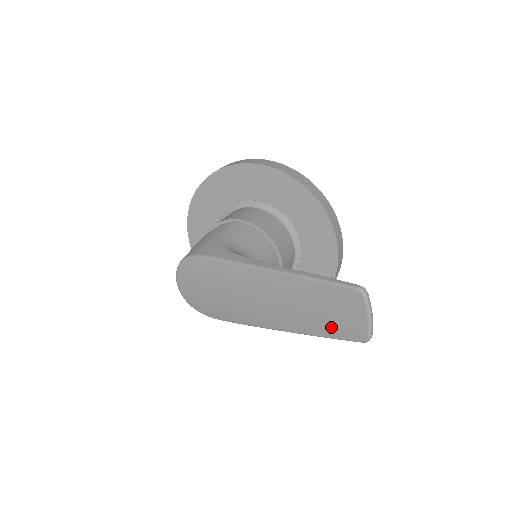
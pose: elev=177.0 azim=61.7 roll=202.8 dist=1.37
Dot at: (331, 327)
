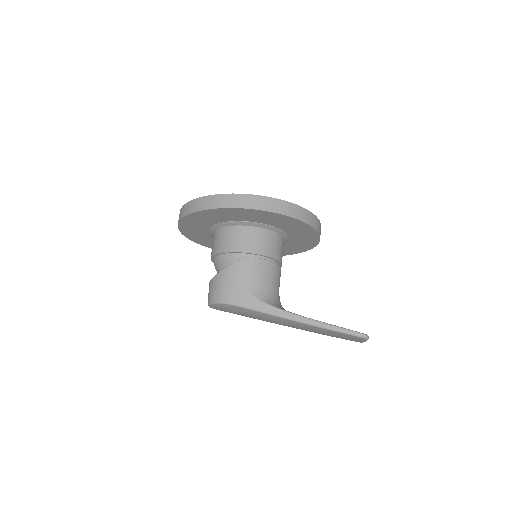
Dot at: (338, 337)
